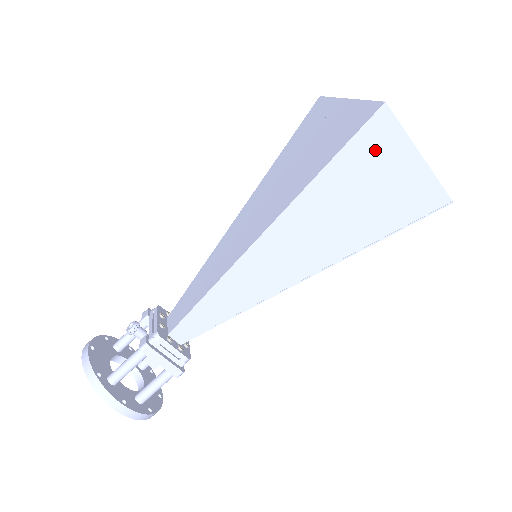
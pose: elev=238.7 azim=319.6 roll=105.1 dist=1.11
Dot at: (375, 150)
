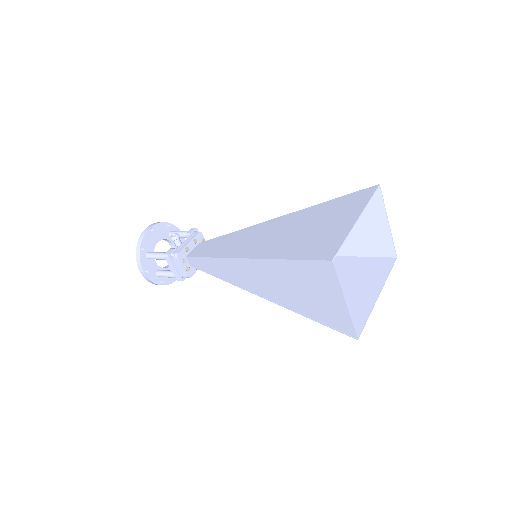
Dot at: (319, 276)
